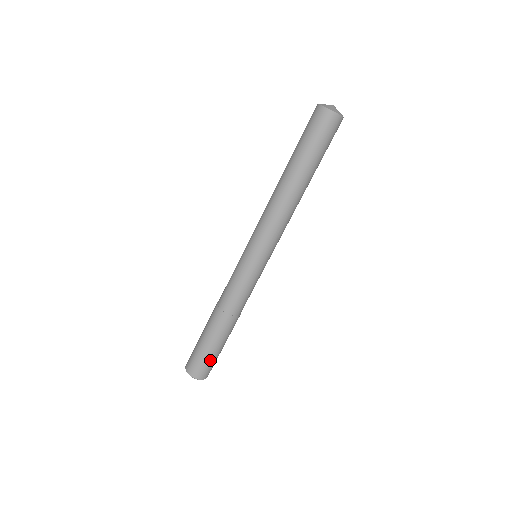
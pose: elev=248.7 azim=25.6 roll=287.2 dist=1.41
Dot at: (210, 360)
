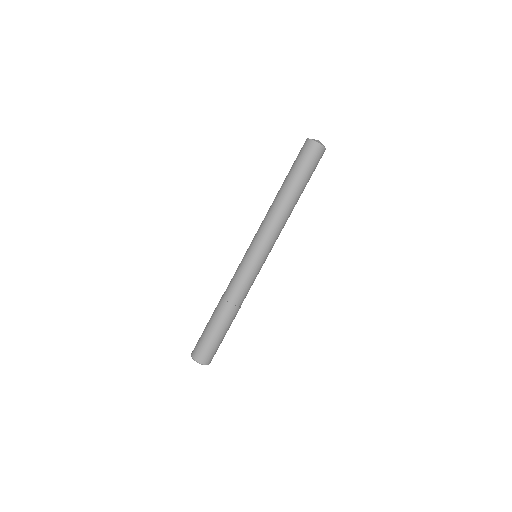
Dot at: (215, 346)
